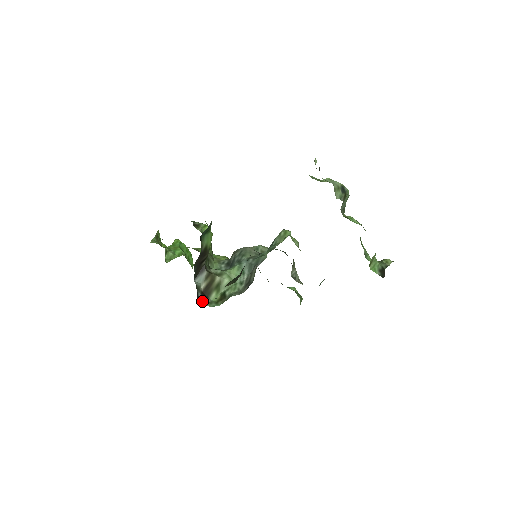
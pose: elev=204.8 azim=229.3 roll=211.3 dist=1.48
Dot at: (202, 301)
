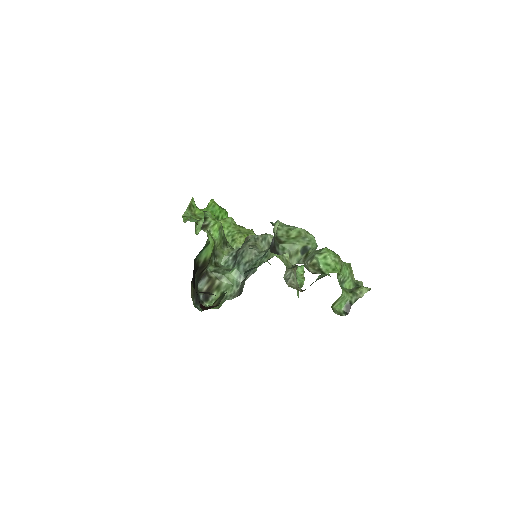
Dot at: (203, 302)
